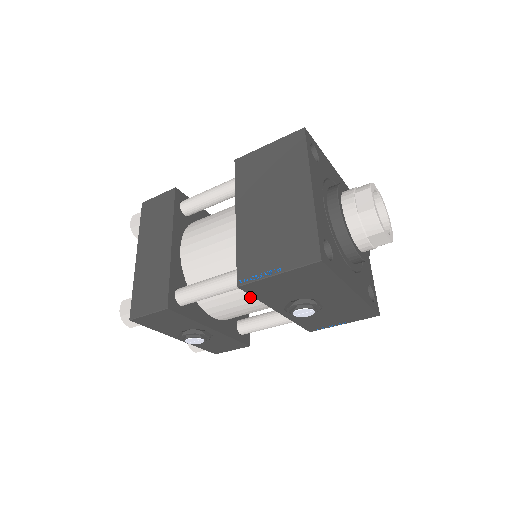
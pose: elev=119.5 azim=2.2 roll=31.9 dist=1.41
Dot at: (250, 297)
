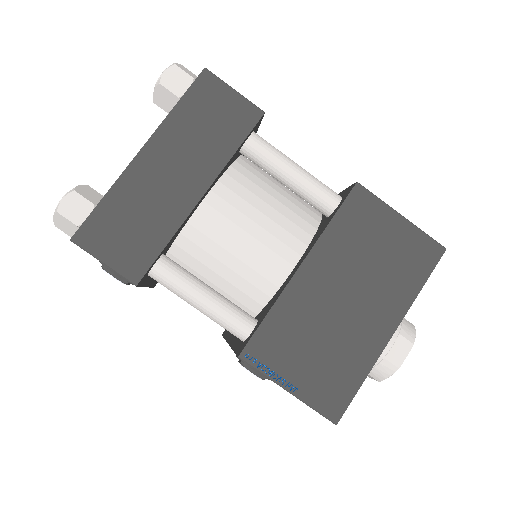
Dot at: occluded
